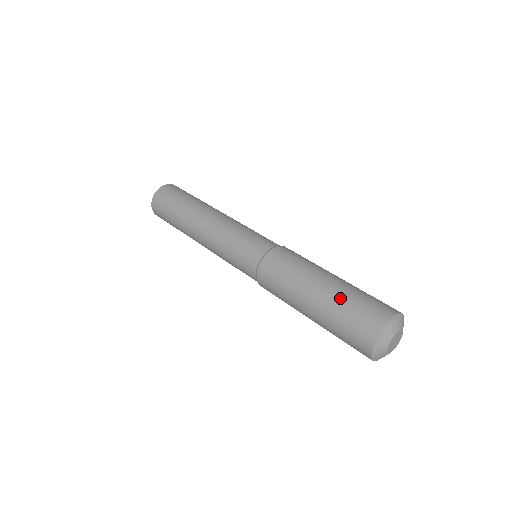
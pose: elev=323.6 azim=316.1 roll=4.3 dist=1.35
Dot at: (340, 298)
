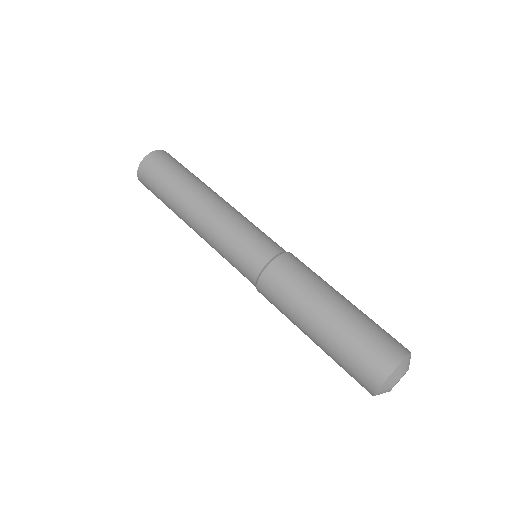
Dot at: (334, 349)
